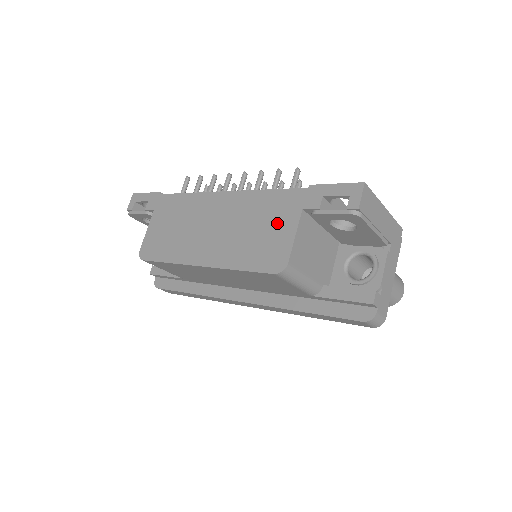
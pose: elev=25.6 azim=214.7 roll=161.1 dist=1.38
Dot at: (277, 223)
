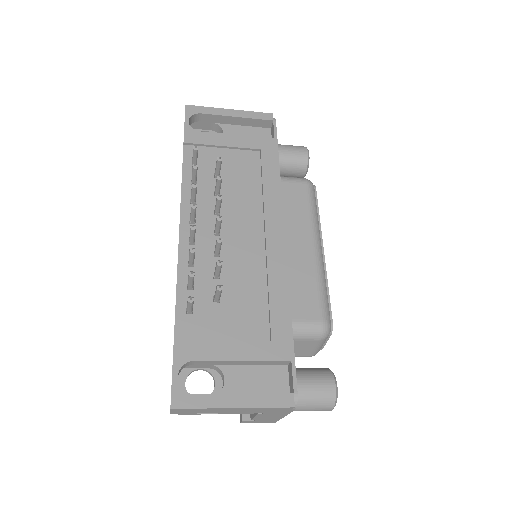
Dot at: occluded
